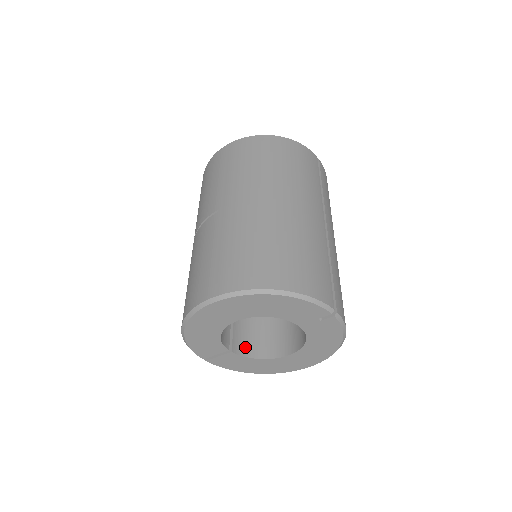
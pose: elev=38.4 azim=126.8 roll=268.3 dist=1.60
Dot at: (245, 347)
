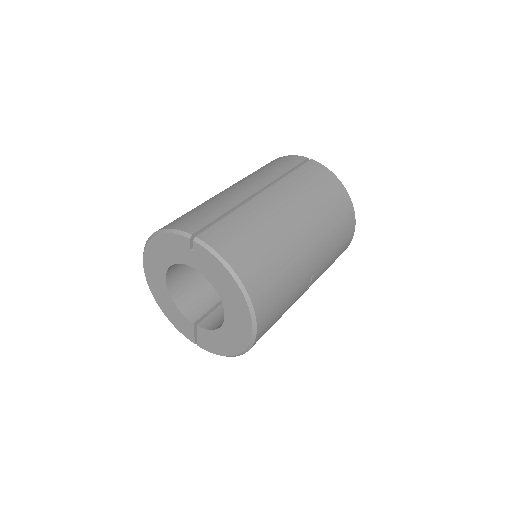
Dot at: (214, 324)
